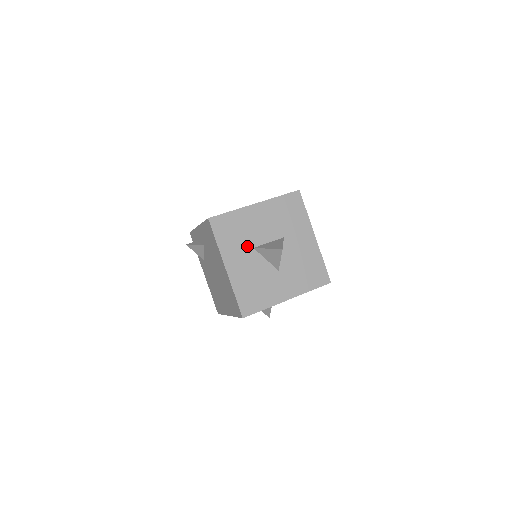
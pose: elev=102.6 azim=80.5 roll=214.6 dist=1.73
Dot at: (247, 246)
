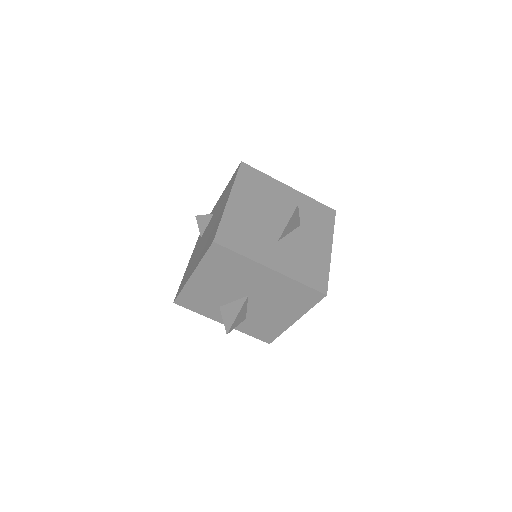
Dot at: (261, 202)
